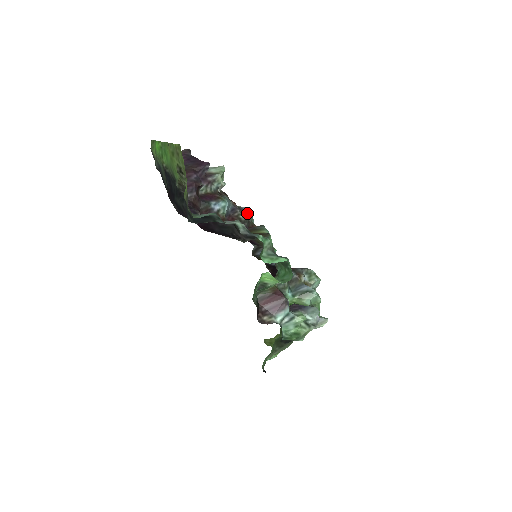
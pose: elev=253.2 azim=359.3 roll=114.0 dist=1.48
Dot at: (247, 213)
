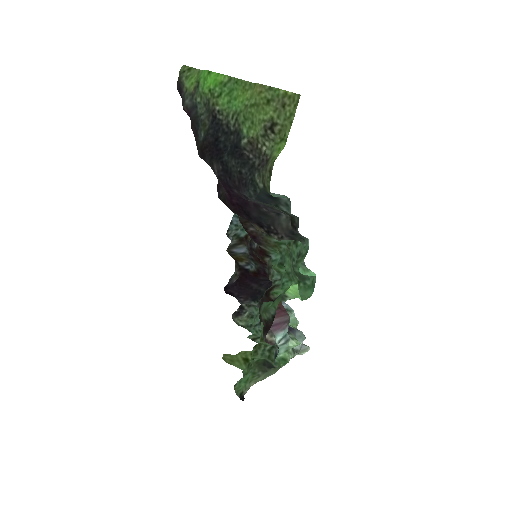
Dot at: occluded
